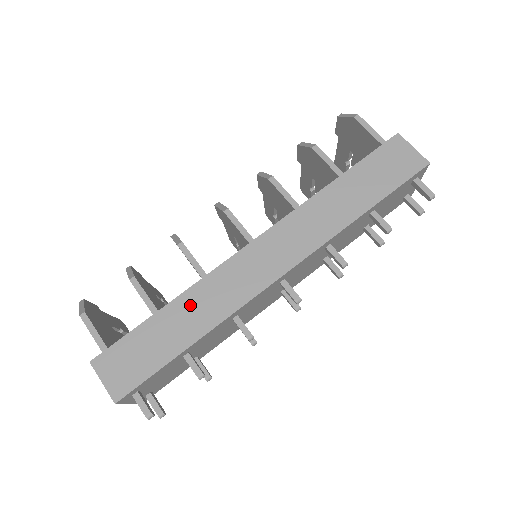
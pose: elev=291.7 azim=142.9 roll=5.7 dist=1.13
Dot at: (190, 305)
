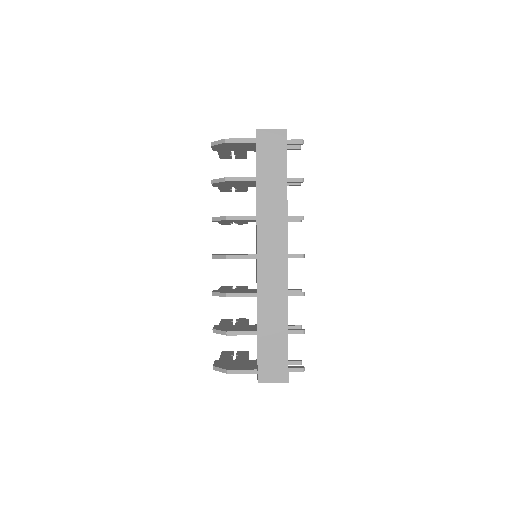
Dot at: (267, 313)
